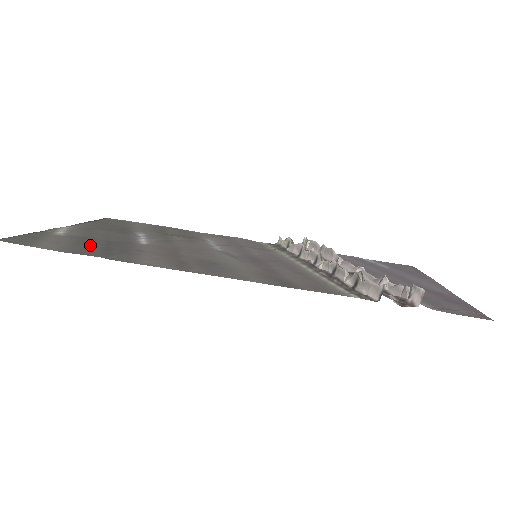
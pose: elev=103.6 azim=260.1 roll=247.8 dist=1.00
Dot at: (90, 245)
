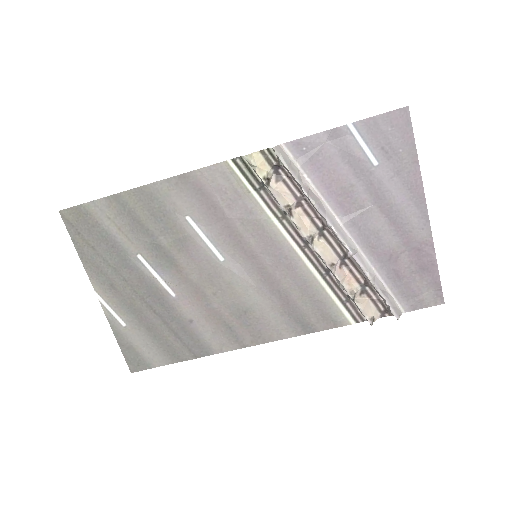
Dot at: (162, 335)
